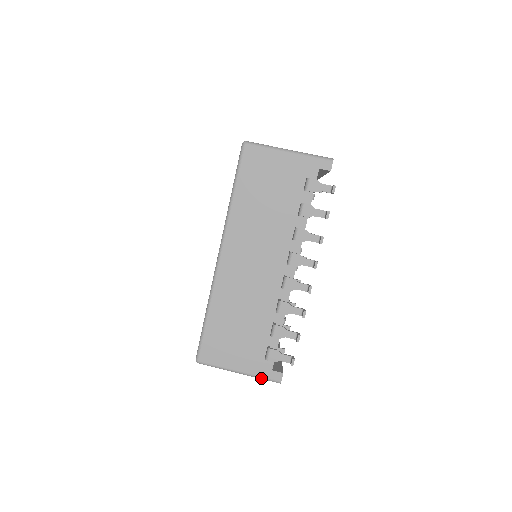
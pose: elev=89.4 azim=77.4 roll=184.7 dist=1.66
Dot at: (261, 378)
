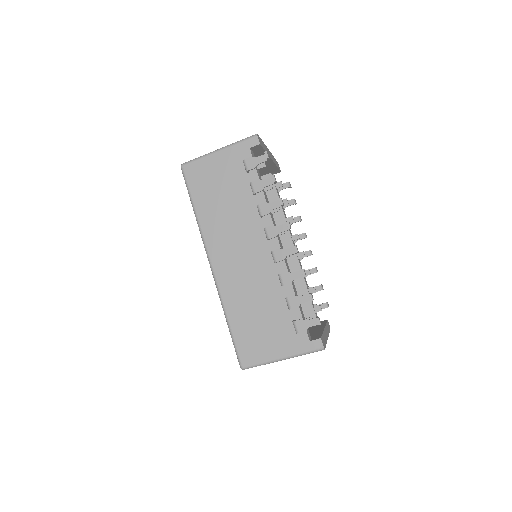
Dot at: (304, 354)
